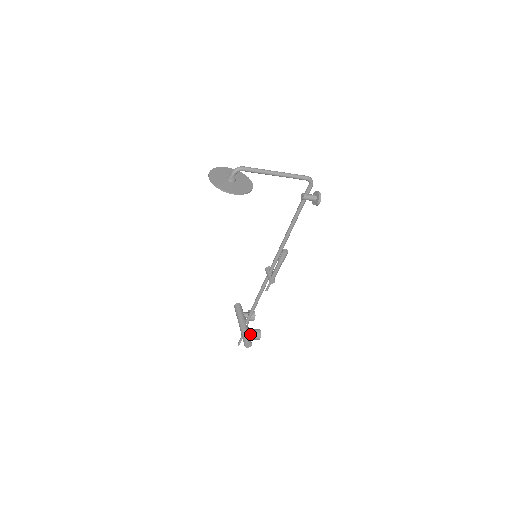
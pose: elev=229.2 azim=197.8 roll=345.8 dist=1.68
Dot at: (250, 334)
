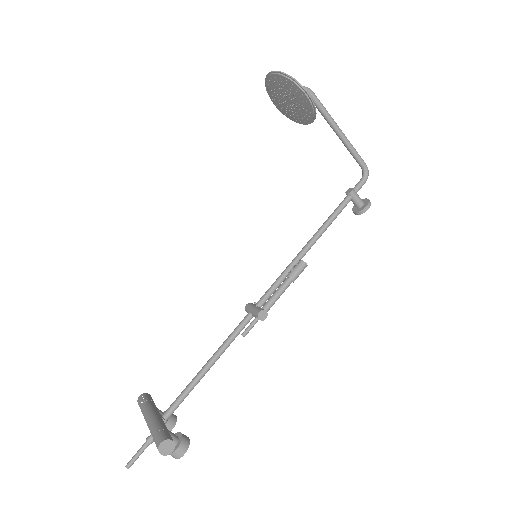
Dot at: (170, 434)
